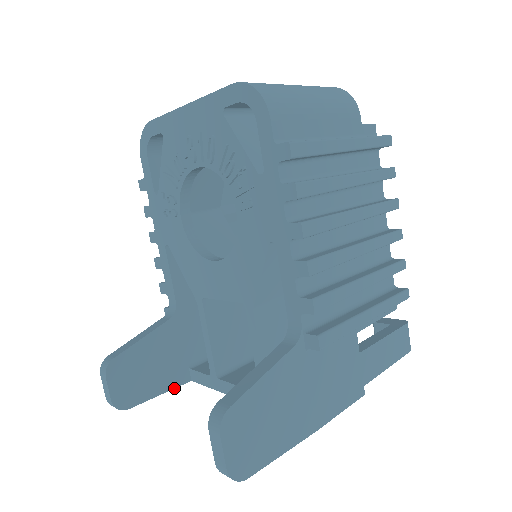
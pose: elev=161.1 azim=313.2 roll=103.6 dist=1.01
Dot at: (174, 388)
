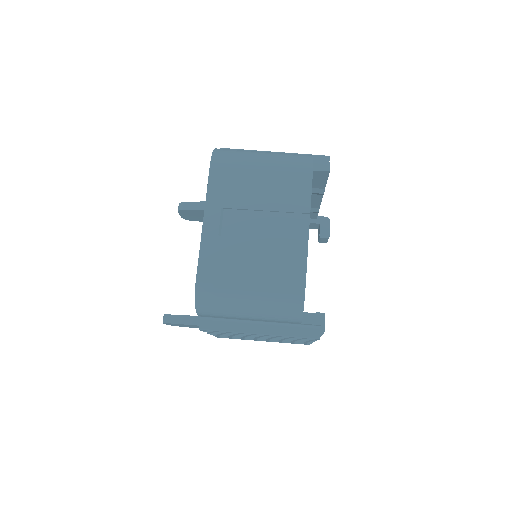
Dot at: occluded
